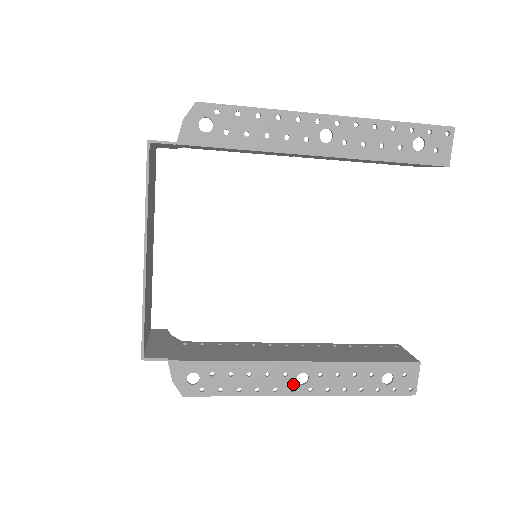
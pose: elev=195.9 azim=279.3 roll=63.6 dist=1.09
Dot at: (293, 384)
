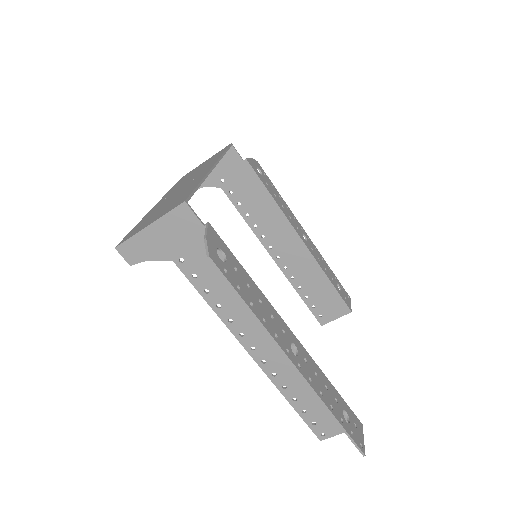
Dot at: (288, 346)
